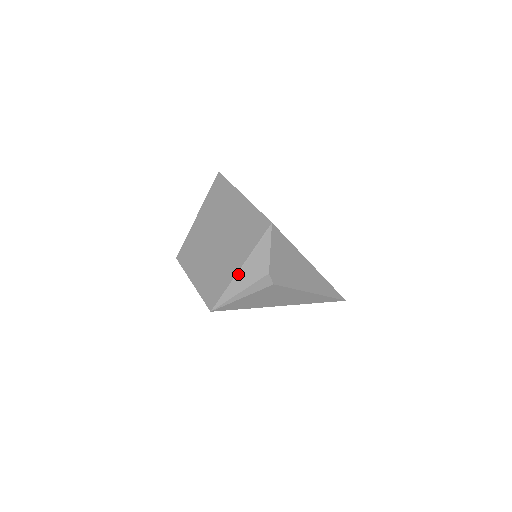
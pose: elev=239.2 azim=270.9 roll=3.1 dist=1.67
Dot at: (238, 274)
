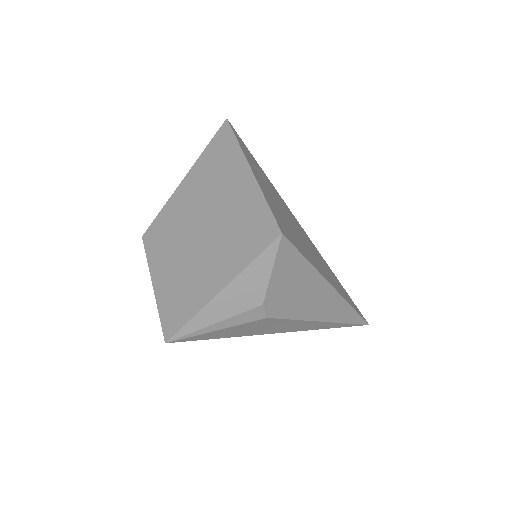
Dot at: (215, 299)
